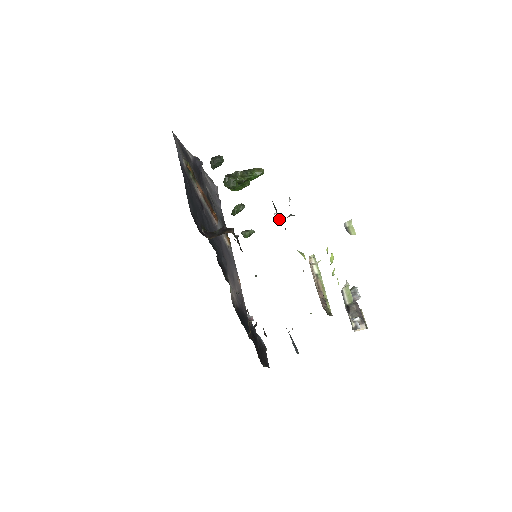
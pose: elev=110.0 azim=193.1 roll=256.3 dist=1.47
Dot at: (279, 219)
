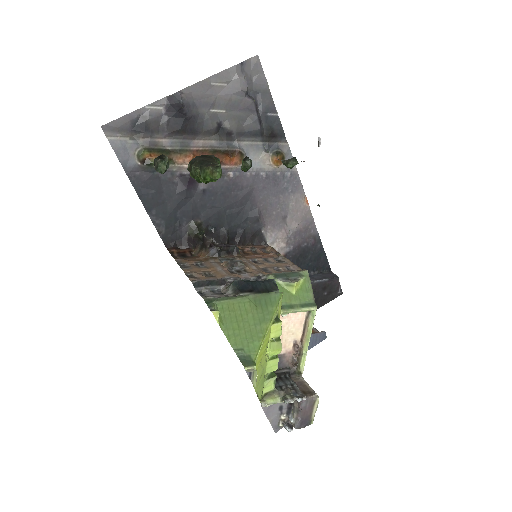
Dot at: (222, 284)
